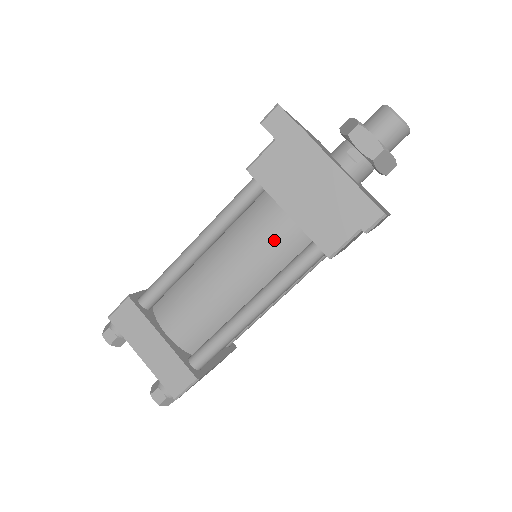
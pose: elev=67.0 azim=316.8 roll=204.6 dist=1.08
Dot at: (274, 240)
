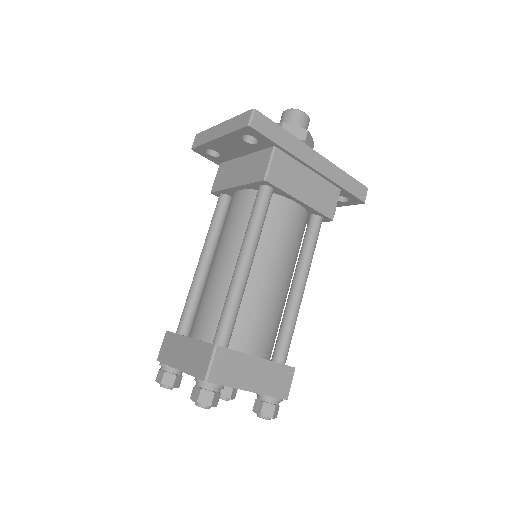
Dot at: (238, 211)
